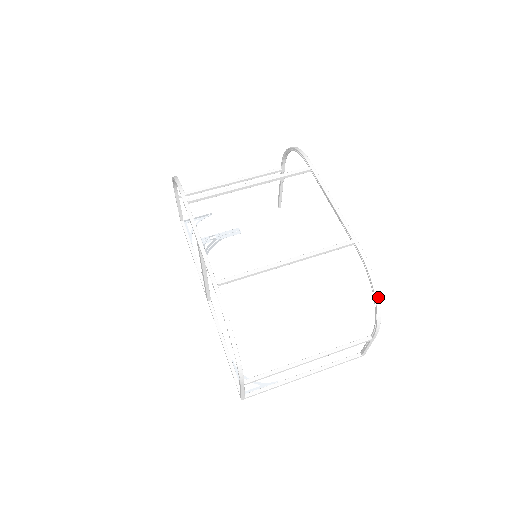
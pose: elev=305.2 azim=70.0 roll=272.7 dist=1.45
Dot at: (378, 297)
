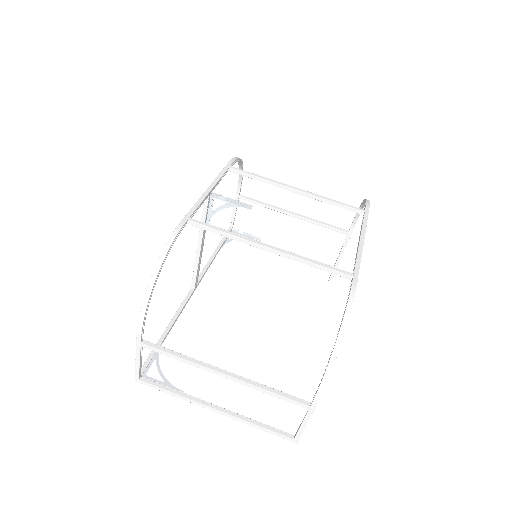
Dot at: (340, 343)
